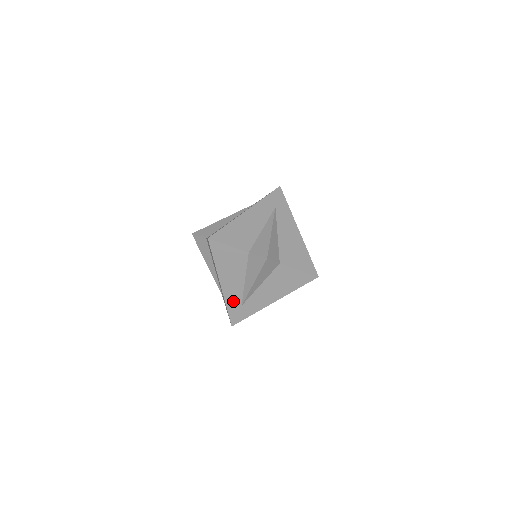
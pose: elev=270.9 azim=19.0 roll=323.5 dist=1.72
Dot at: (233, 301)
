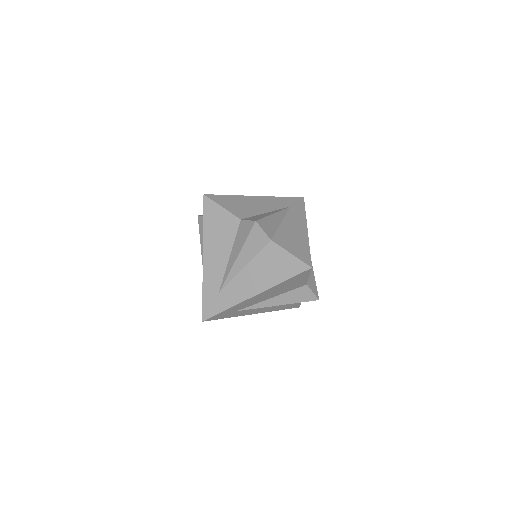
Dot at: (211, 284)
